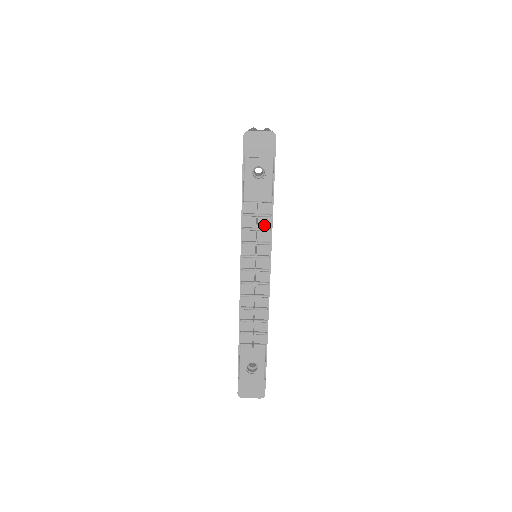
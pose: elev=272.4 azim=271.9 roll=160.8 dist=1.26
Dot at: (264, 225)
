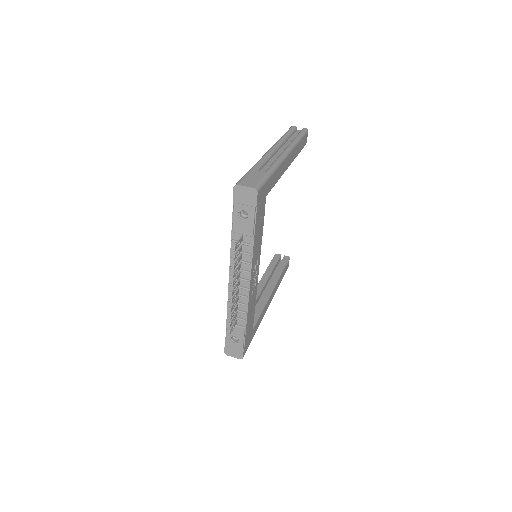
Dot at: (247, 250)
